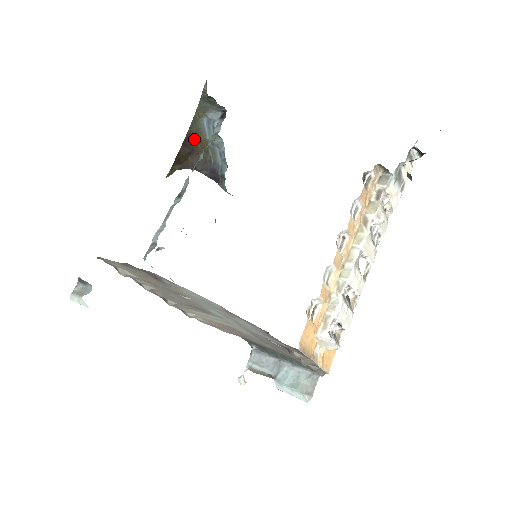
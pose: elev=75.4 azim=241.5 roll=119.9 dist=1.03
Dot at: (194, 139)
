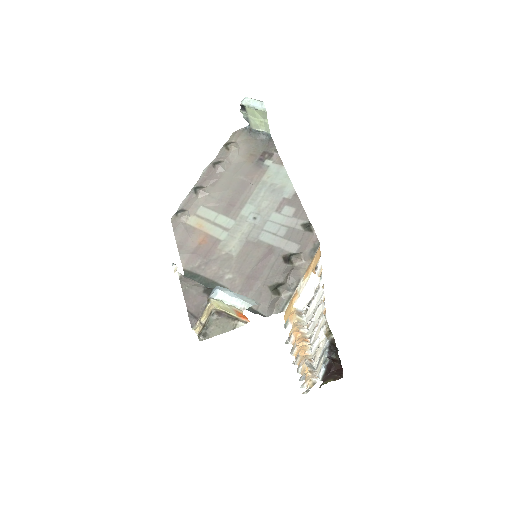
Dot at: occluded
